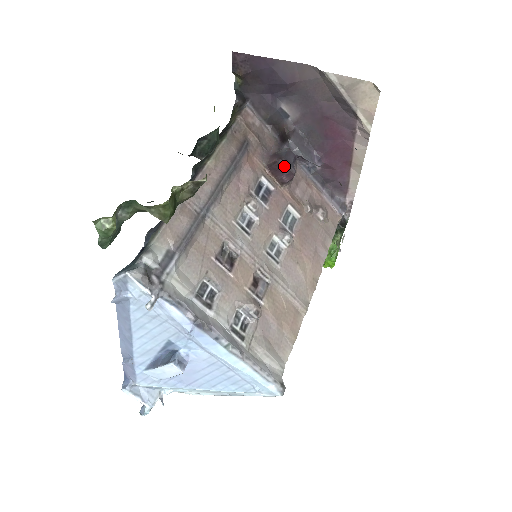
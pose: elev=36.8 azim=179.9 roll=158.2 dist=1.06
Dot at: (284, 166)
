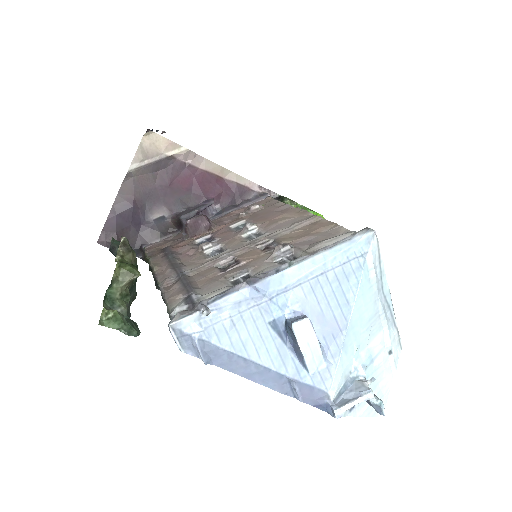
Dot at: (193, 221)
